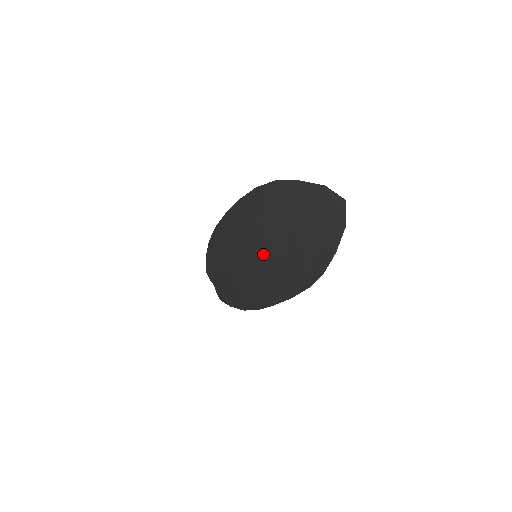
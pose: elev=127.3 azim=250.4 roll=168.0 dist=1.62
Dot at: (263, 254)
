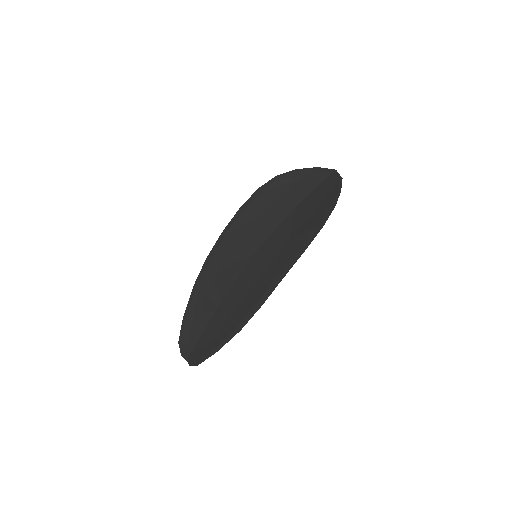
Dot at: (266, 242)
